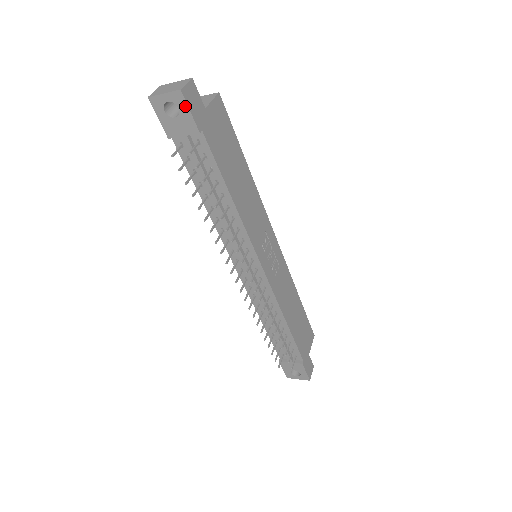
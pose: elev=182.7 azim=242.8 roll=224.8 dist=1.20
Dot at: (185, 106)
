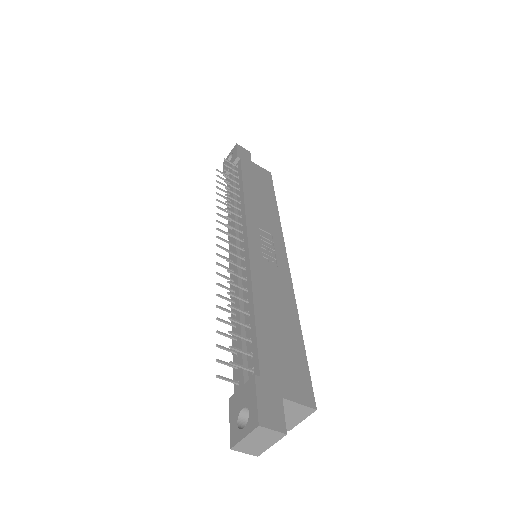
Dot at: (236, 150)
